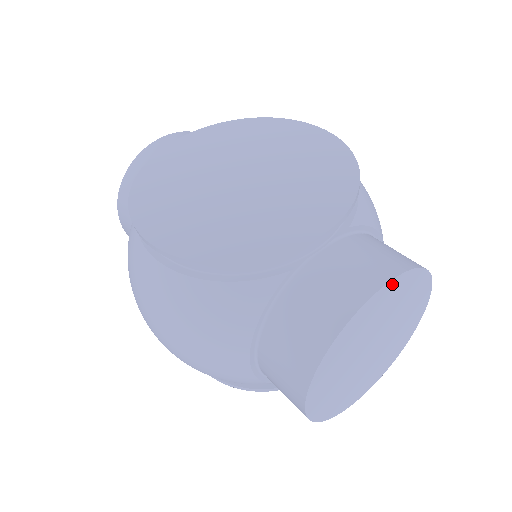
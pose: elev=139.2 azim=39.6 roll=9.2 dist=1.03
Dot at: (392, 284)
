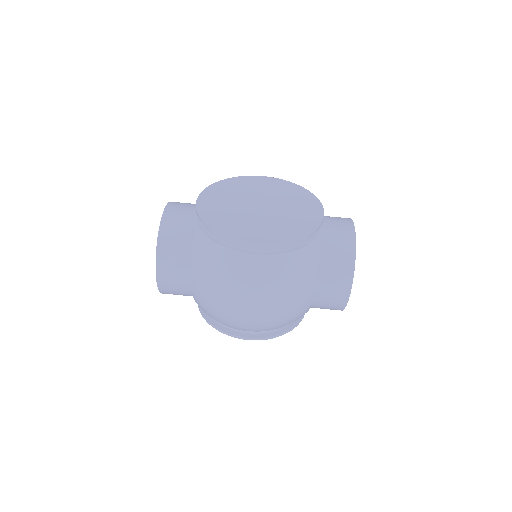
Dot at: occluded
